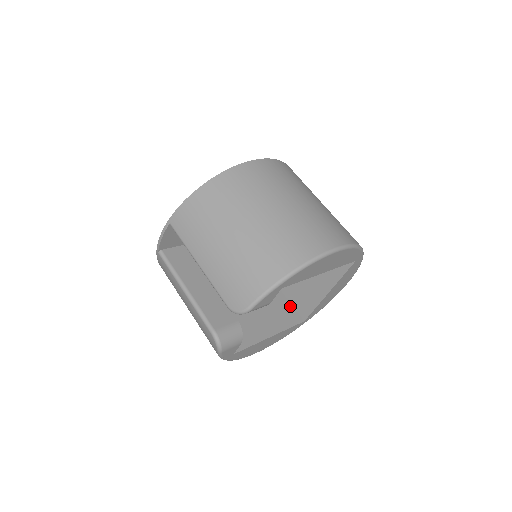
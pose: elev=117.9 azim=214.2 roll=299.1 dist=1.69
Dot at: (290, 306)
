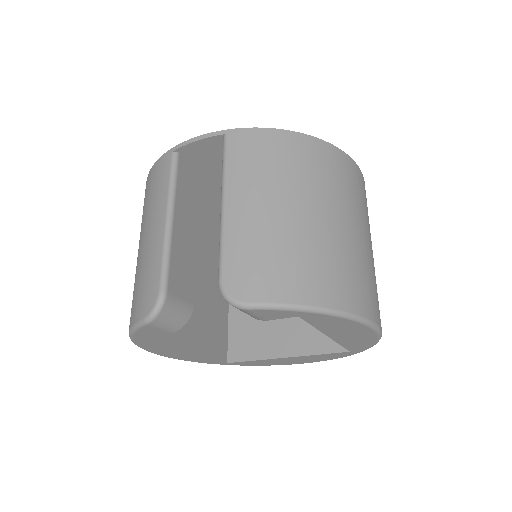
Dot at: (226, 335)
